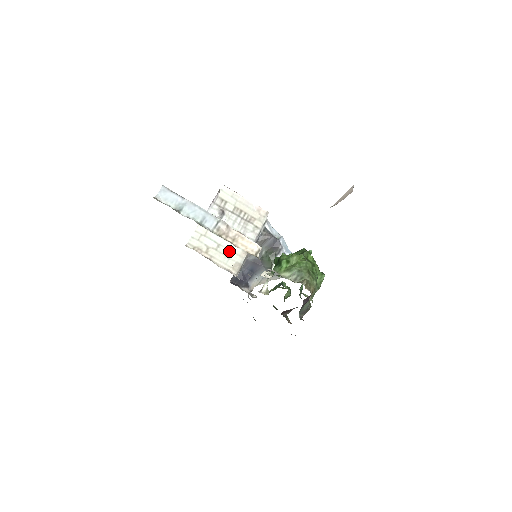
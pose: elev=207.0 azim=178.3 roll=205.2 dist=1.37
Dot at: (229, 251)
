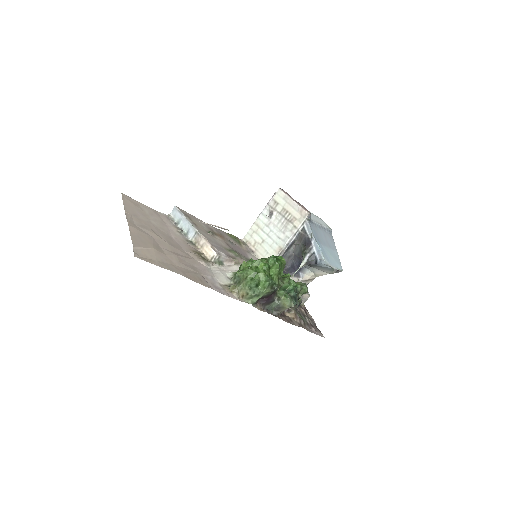
Dot at: (269, 246)
